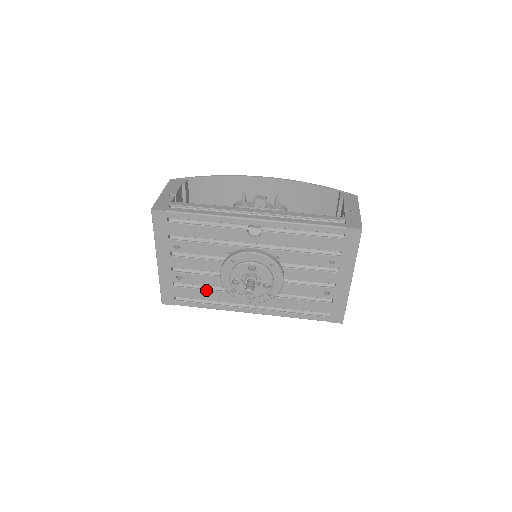
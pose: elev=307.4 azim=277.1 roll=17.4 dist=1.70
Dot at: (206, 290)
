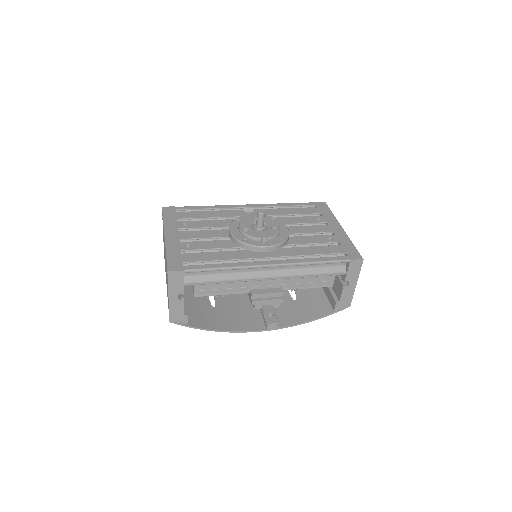
Dot at: (217, 252)
